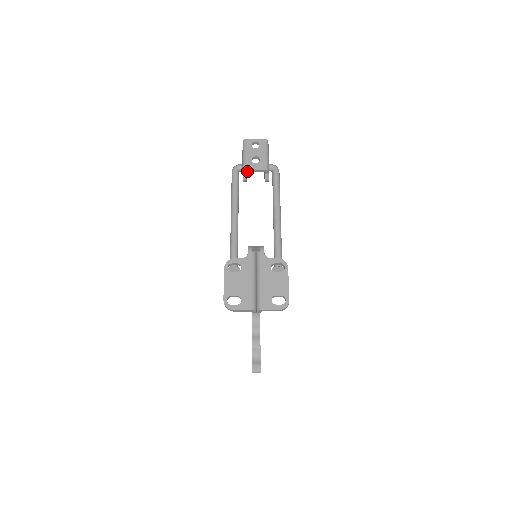
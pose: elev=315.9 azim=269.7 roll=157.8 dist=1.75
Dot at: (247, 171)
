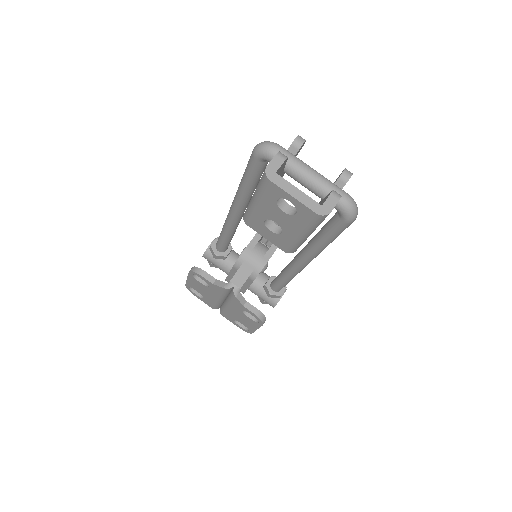
Dot at: occluded
